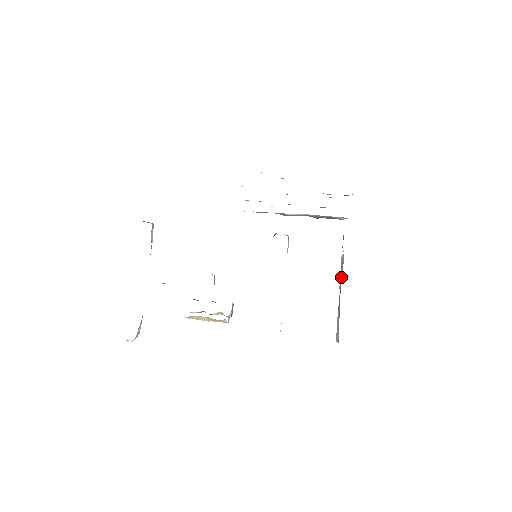
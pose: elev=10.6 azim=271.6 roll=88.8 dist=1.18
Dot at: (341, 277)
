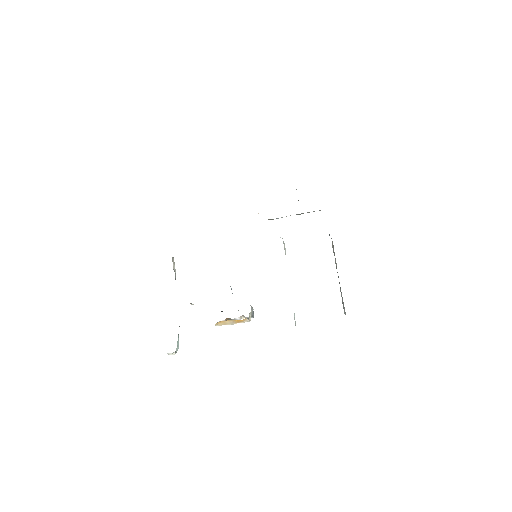
Dot at: (335, 260)
